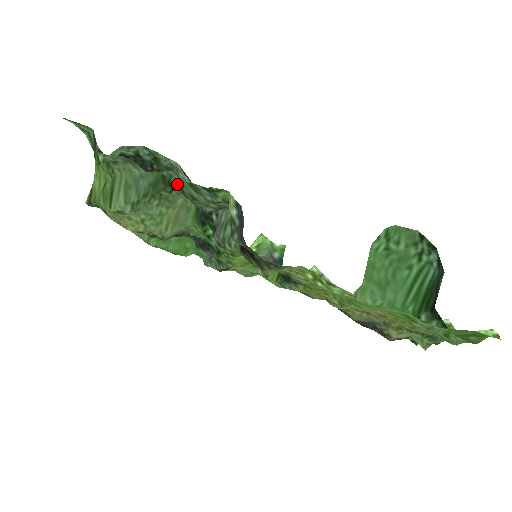
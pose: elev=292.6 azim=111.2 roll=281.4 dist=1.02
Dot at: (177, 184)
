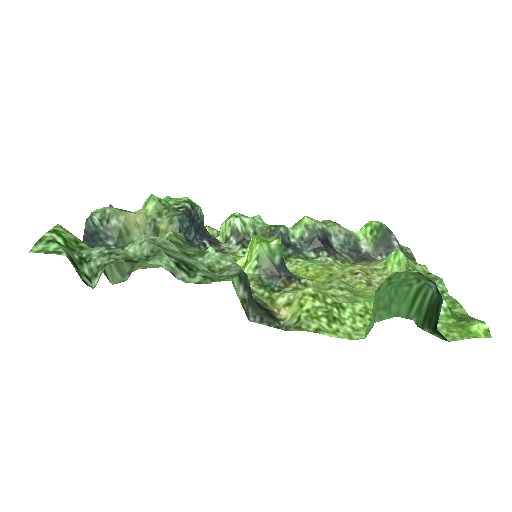
Dot at: occluded
